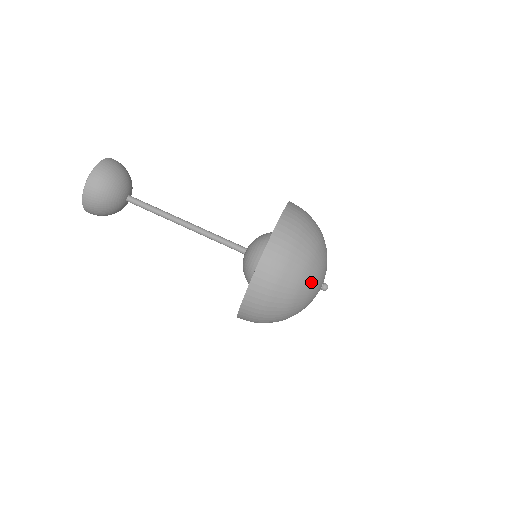
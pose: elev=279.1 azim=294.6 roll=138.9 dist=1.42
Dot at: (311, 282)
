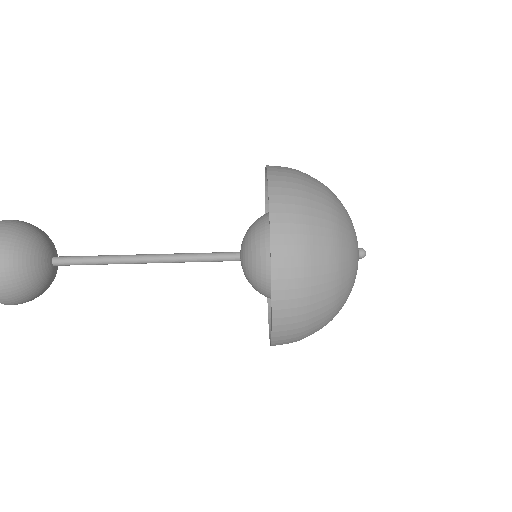
Dot at: (347, 283)
